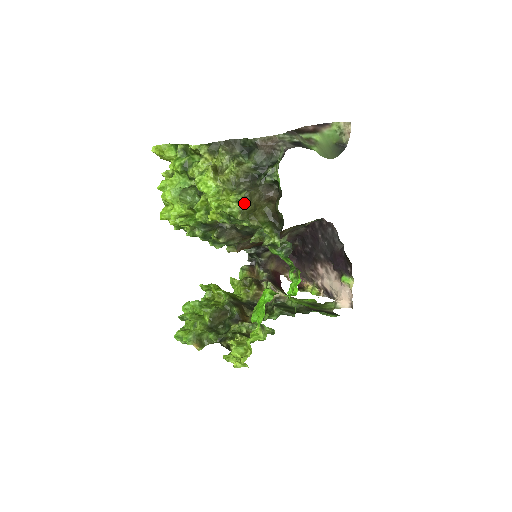
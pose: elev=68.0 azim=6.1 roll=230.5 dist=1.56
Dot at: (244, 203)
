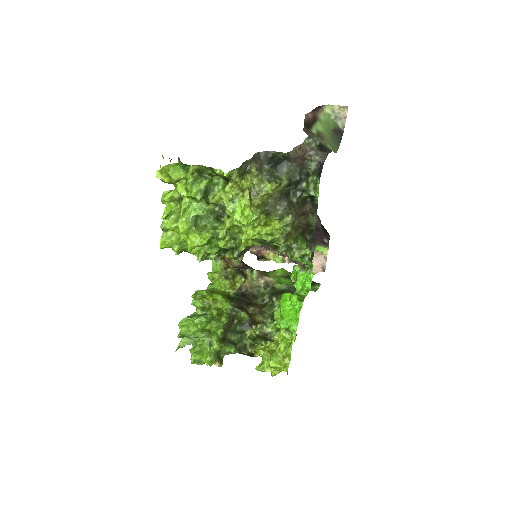
Dot at: (287, 227)
